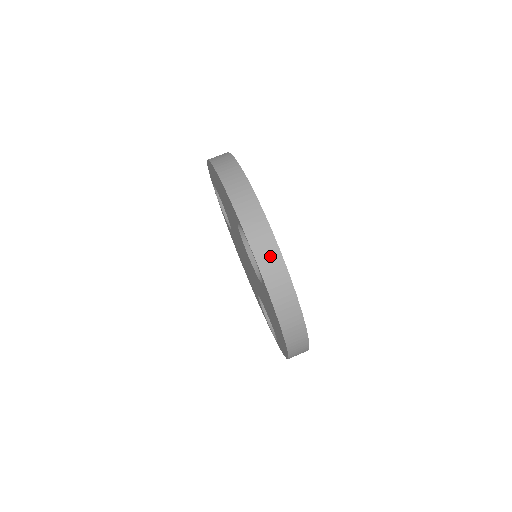
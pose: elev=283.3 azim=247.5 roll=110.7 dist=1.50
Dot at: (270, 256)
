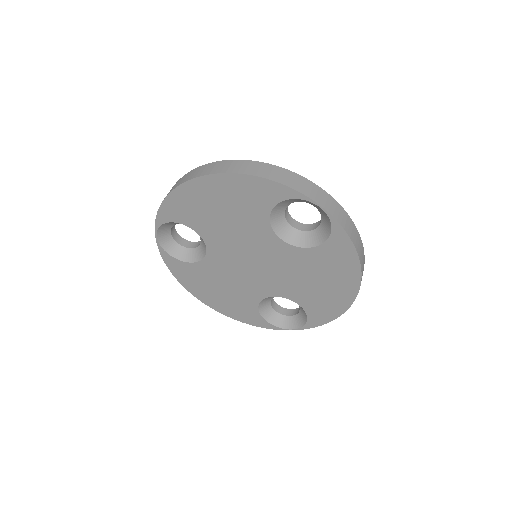
Dot at: (332, 205)
